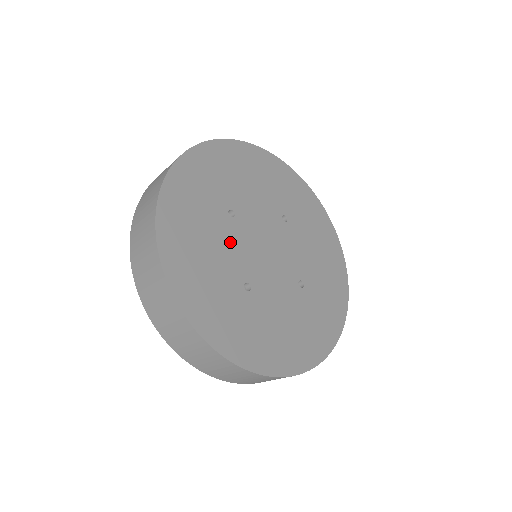
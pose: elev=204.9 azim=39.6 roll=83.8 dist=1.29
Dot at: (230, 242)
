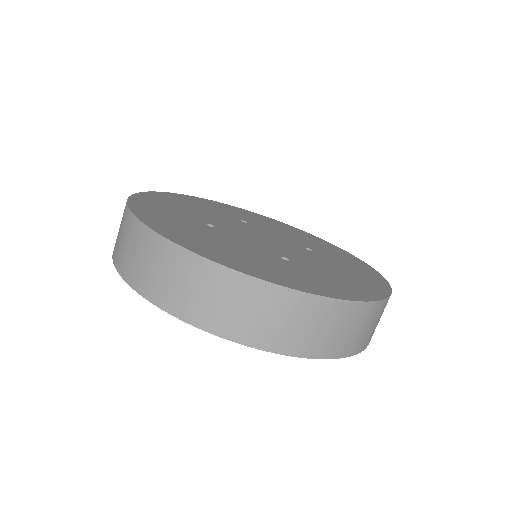
Dot at: (223, 219)
